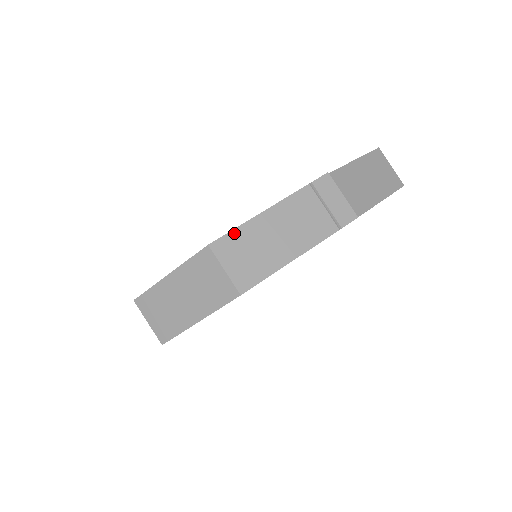
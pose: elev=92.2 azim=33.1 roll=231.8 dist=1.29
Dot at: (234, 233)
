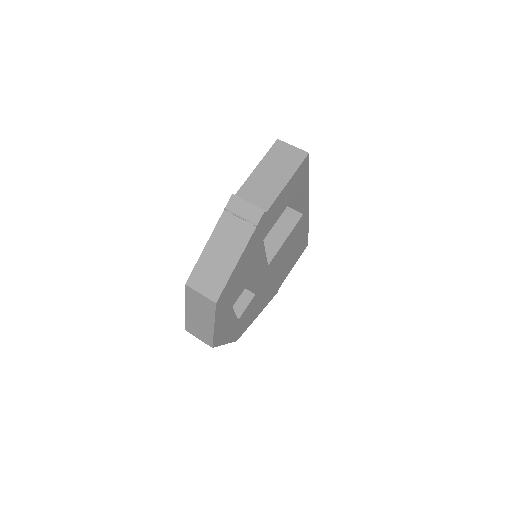
Dot at: (196, 269)
